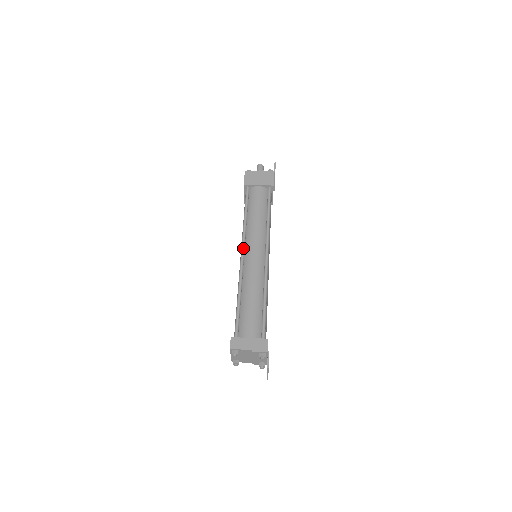
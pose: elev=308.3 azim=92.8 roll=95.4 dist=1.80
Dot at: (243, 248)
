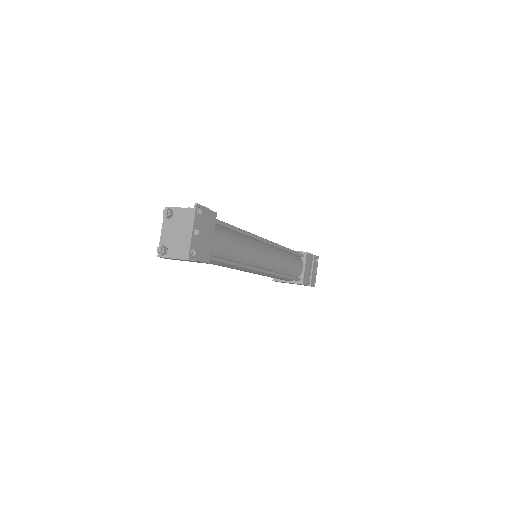
Dot at: occluded
